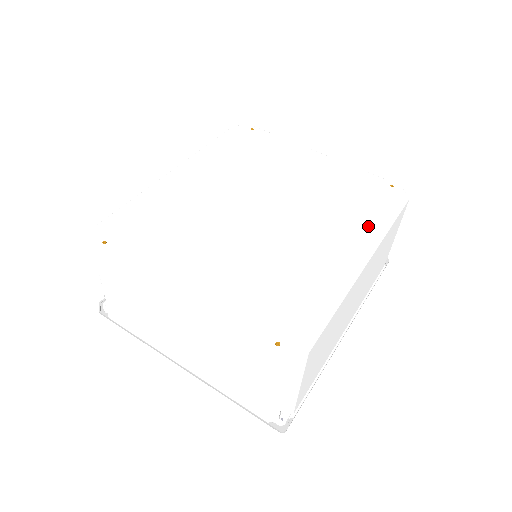
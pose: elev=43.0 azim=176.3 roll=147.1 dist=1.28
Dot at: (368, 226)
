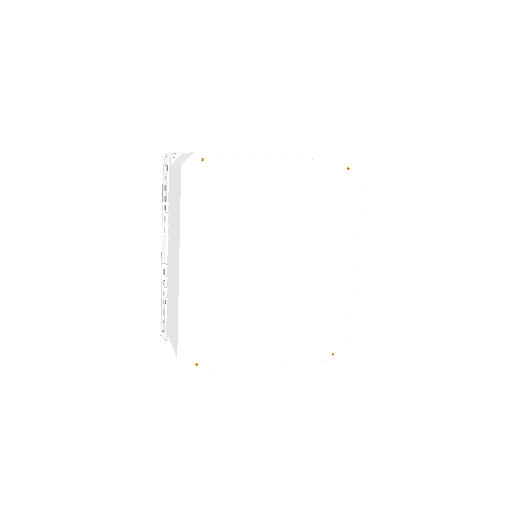
Dot at: (346, 230)
